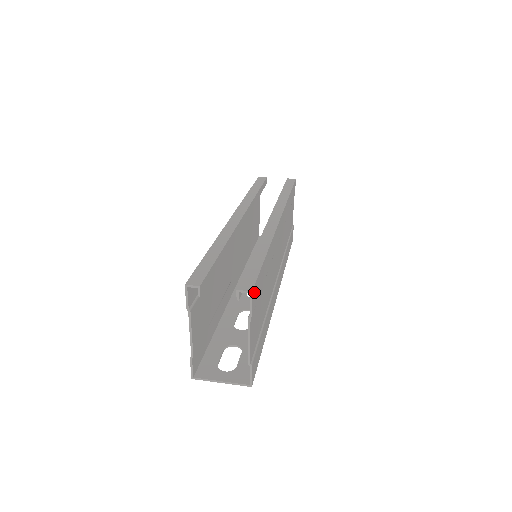
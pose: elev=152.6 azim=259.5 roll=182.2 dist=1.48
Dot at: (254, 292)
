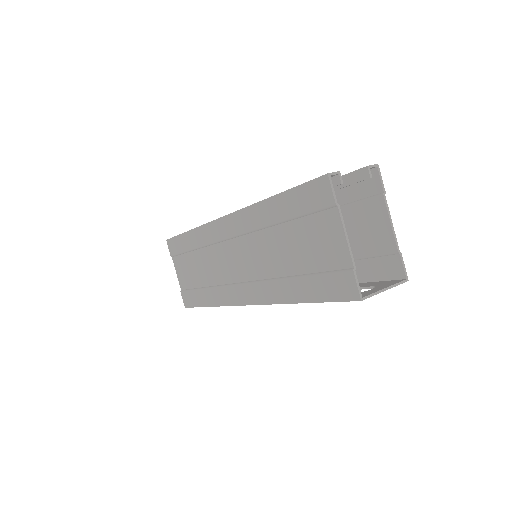
Dot at: occluded
